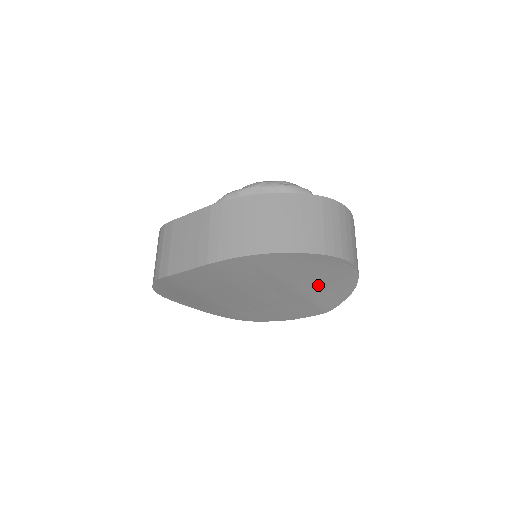
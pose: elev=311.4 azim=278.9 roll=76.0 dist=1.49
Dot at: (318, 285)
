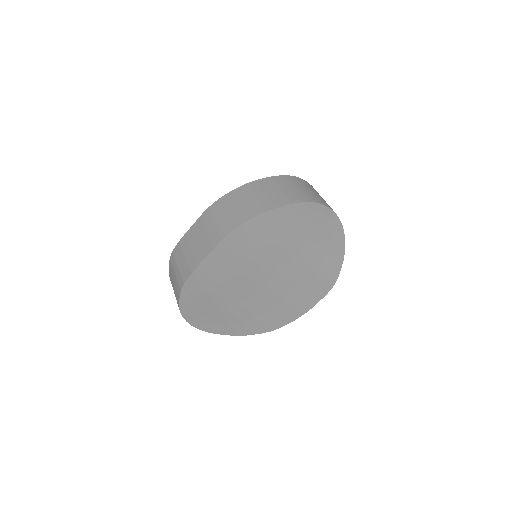
Dot at: (315, 247)
